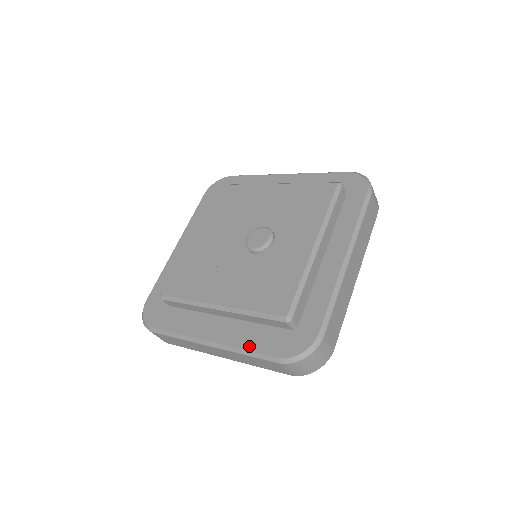
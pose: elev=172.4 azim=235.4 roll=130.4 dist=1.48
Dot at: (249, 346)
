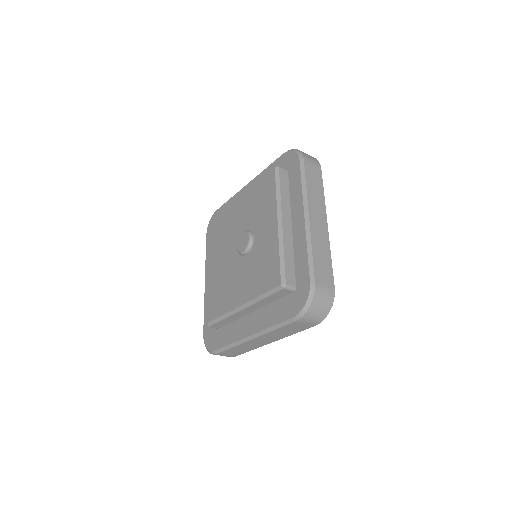
Dot at: (273, 322)
